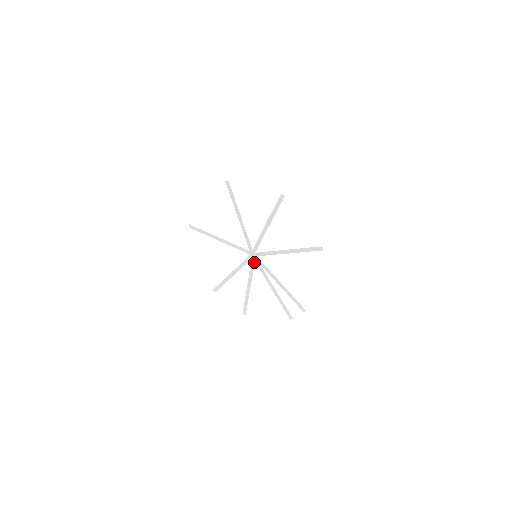
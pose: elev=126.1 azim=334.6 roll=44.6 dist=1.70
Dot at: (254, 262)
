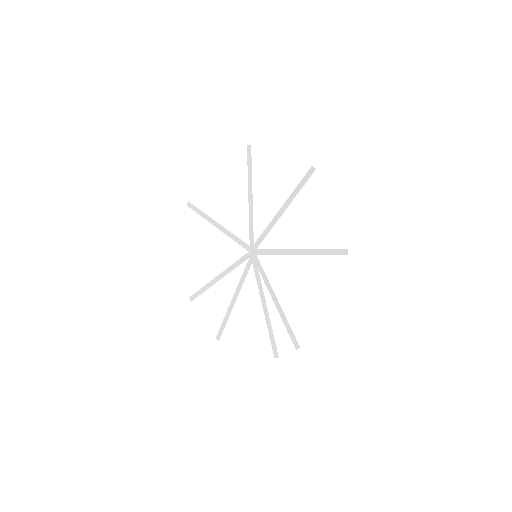
Dot at: (251, 263)
